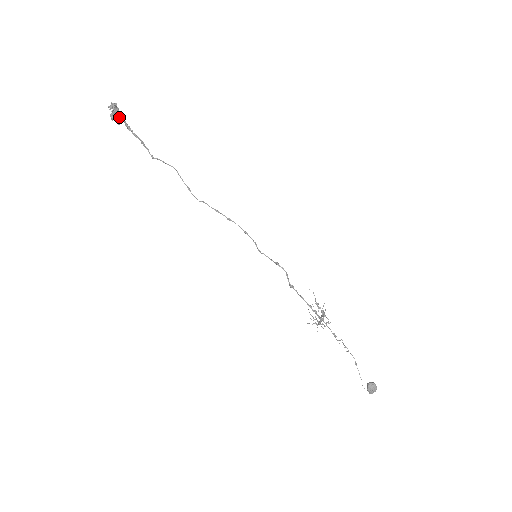
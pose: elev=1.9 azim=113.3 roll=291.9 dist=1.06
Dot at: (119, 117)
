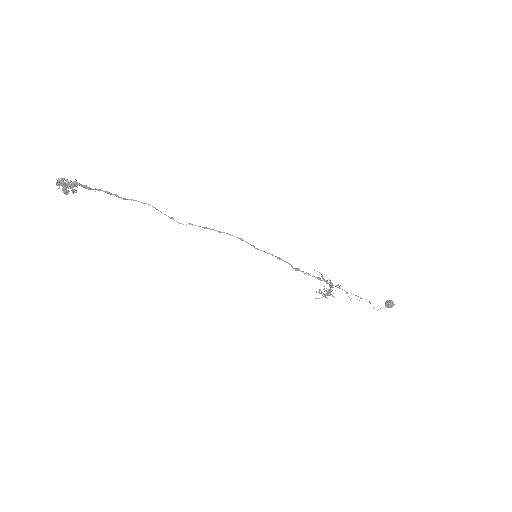
Dot at: (72, 187)
